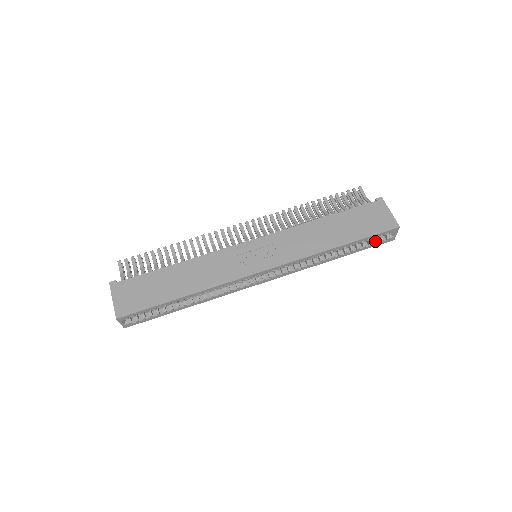
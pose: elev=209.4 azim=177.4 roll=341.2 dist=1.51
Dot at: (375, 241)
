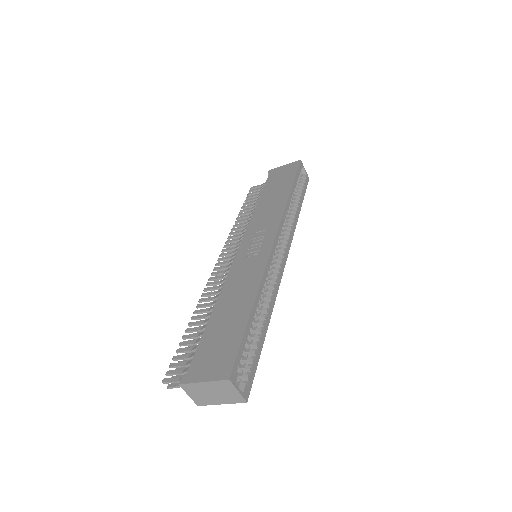
Dot at: (302, 183)
